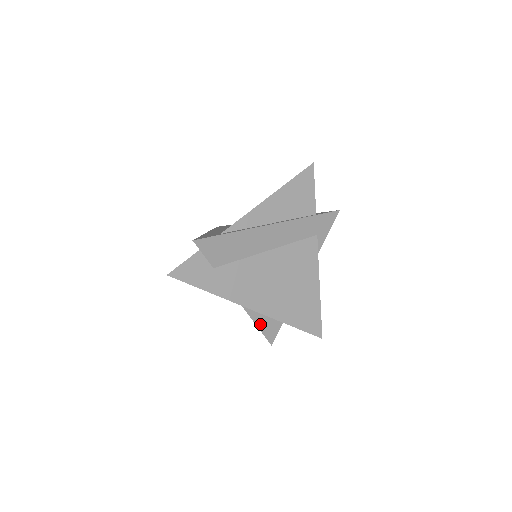
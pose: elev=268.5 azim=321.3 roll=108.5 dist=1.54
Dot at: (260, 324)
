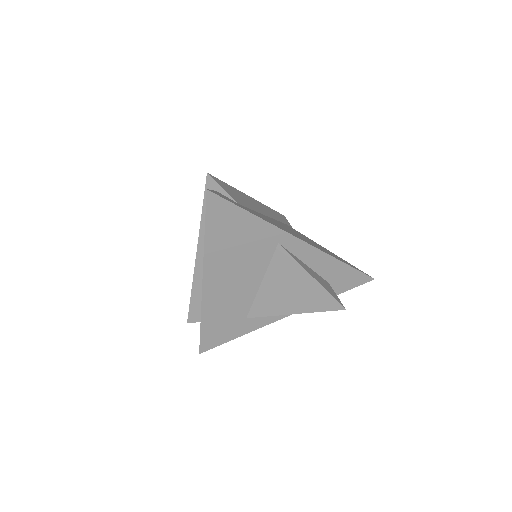
Dot at: (317, 280)
